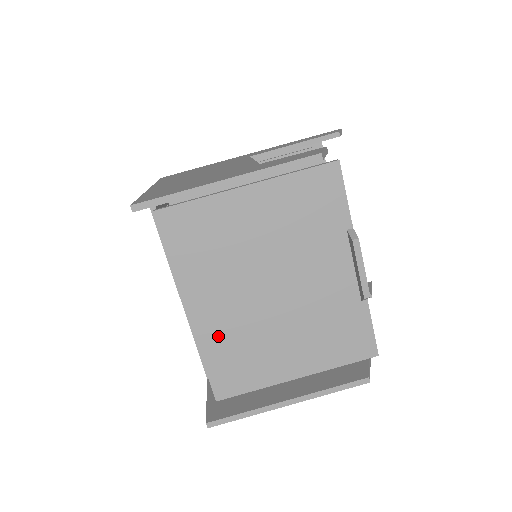
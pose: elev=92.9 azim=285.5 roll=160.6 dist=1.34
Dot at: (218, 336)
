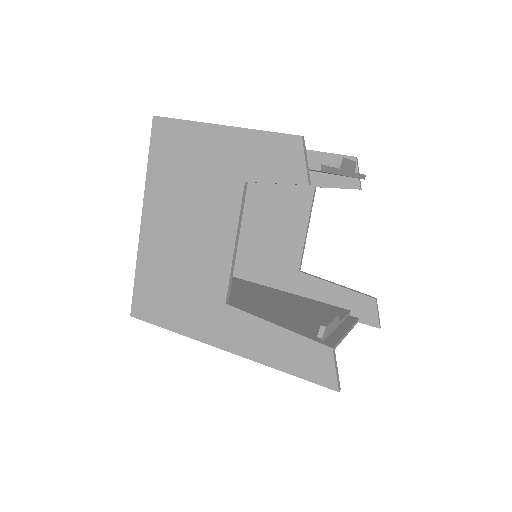
Dot at: occluded
